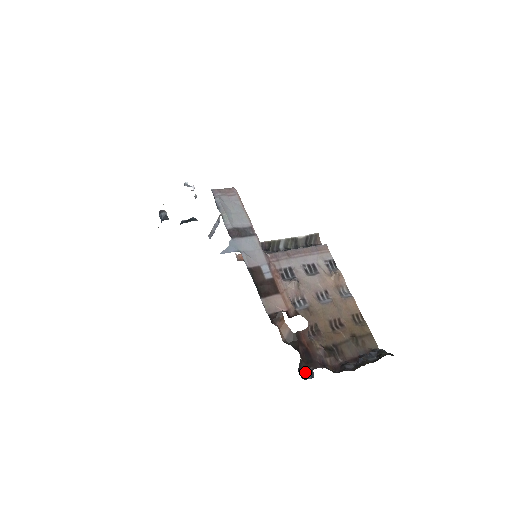
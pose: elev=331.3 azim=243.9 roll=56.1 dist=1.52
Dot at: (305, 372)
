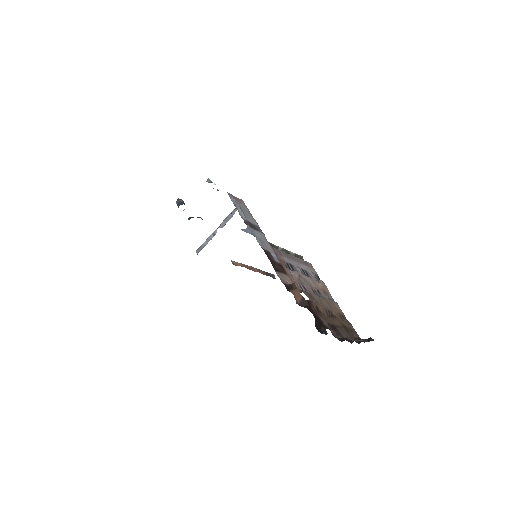
Dot at: (320, 329)
